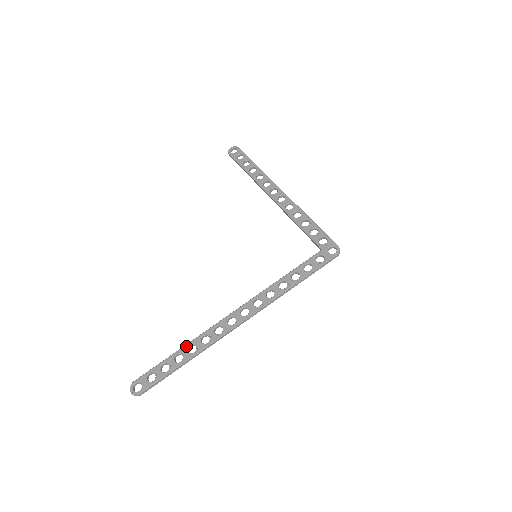
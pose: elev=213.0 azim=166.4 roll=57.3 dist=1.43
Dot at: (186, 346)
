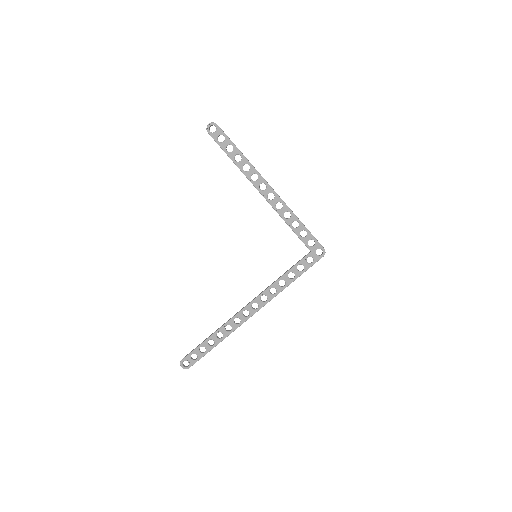
Dot at: (215, 334)
